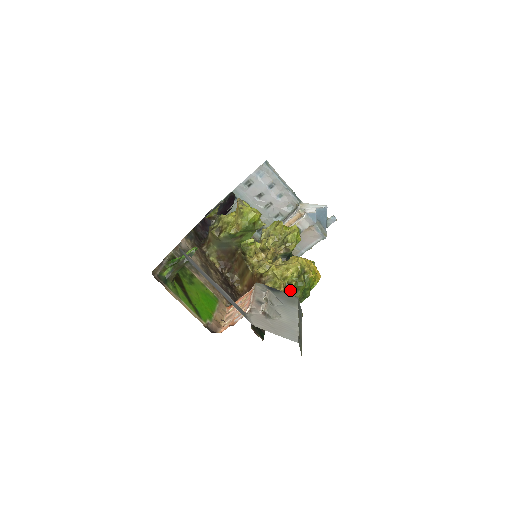
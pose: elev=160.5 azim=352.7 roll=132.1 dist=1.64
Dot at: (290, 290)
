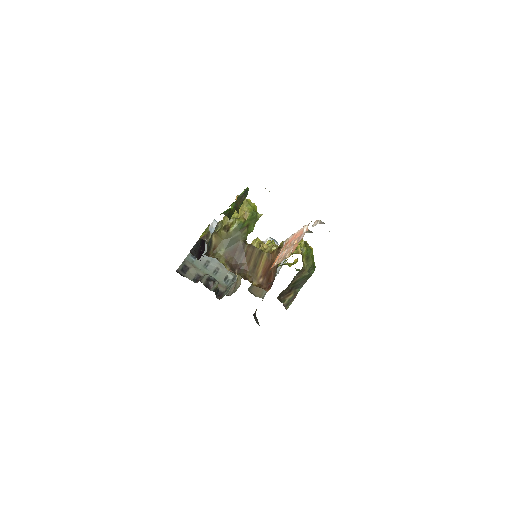
Dot at: (304, 257)
